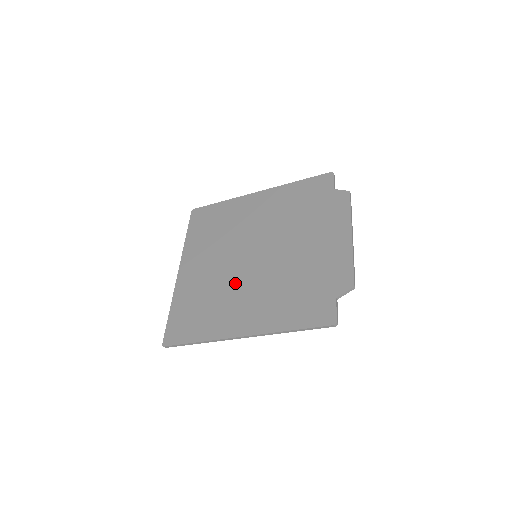
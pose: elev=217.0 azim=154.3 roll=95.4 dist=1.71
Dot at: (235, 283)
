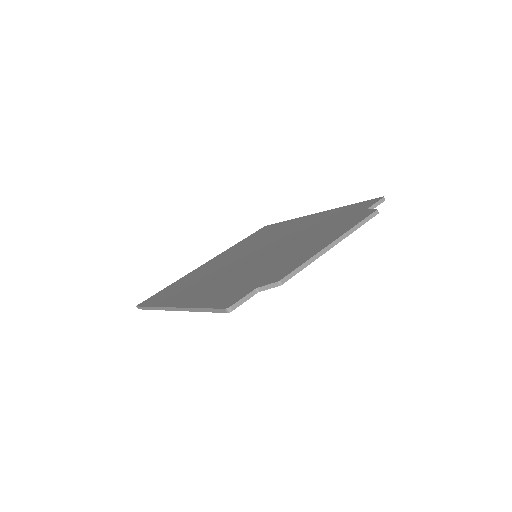
Dot at: (219, 271)
